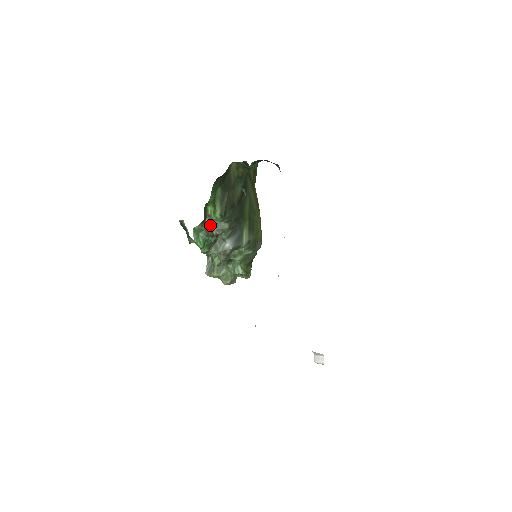
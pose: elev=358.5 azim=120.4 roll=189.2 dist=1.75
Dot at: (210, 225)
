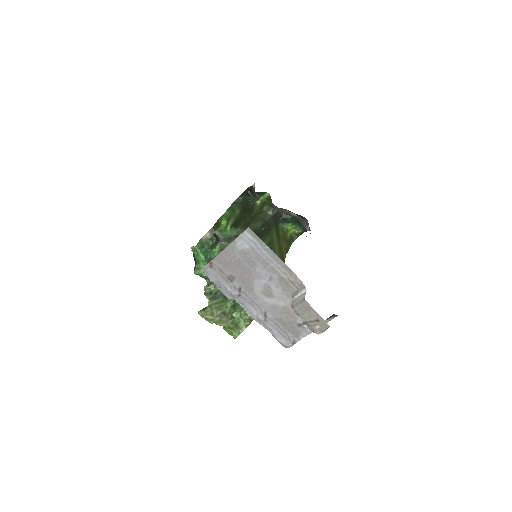
Dot at: (218, 236)
